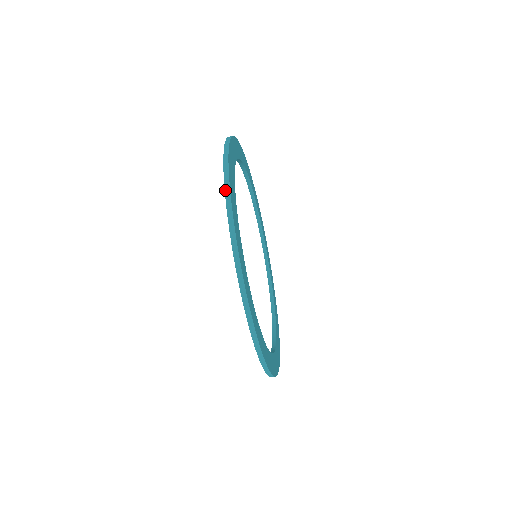
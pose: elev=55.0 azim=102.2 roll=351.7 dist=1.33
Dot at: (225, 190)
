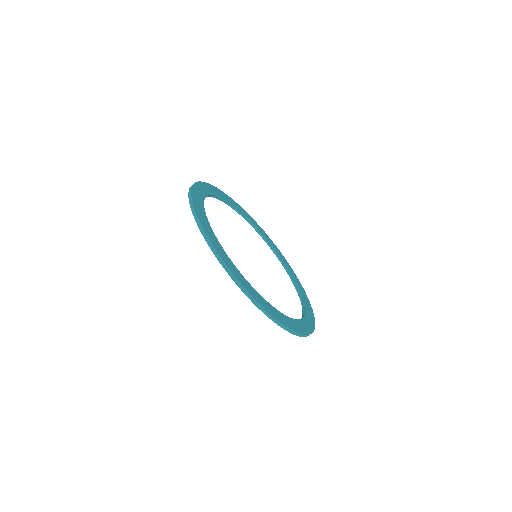
Dot at: occluded
